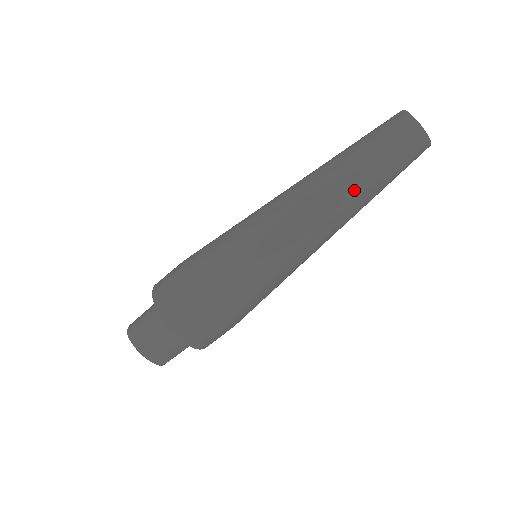
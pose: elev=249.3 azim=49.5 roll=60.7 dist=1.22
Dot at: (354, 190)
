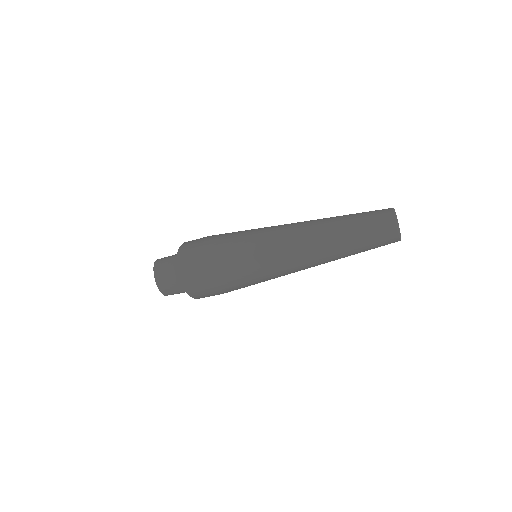
Dot at: (332, 242)
